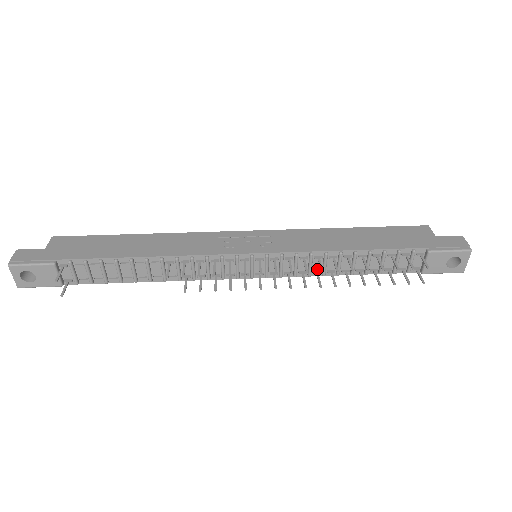
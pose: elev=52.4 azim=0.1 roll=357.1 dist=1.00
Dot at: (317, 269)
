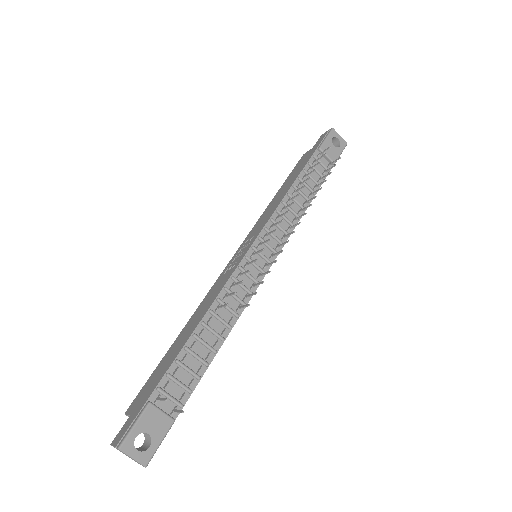
Dot at: (292, 219)
